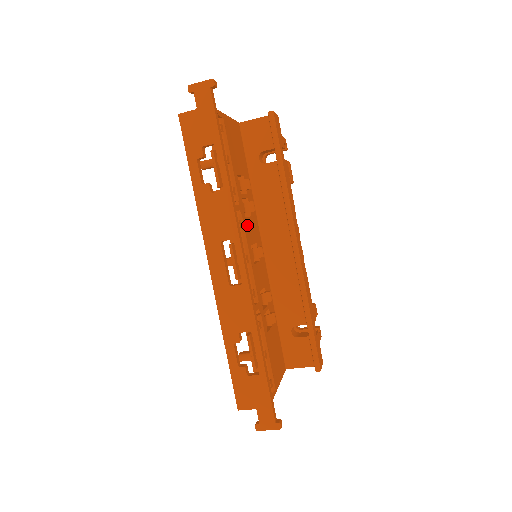
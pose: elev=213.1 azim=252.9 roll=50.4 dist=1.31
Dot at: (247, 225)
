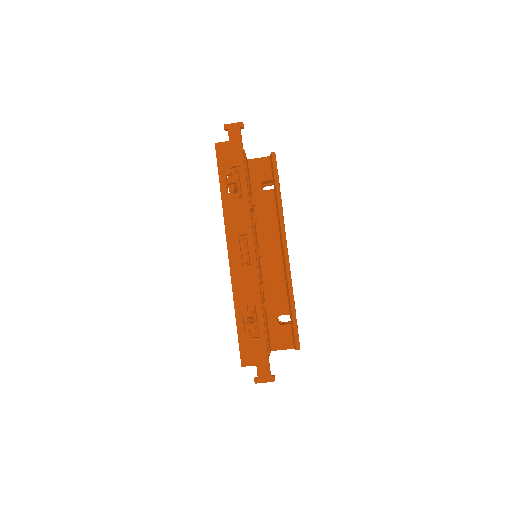
Dot at: occluded
